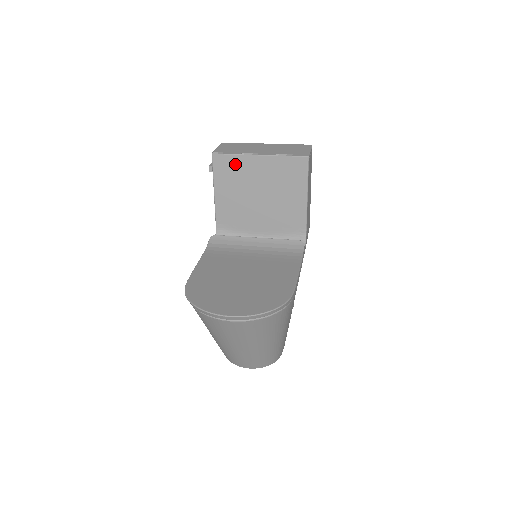
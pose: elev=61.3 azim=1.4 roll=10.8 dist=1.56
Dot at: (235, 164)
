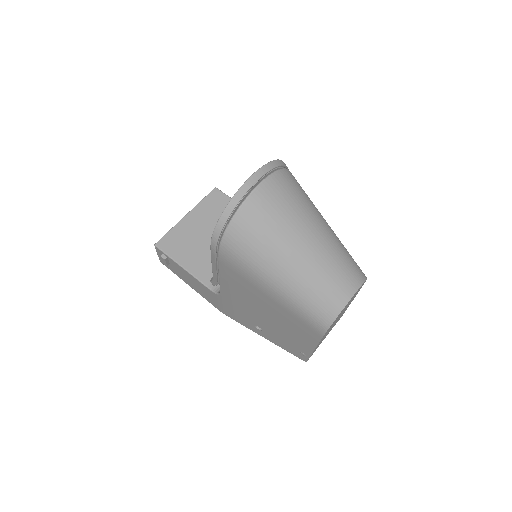
Dot at: (177, 235)
